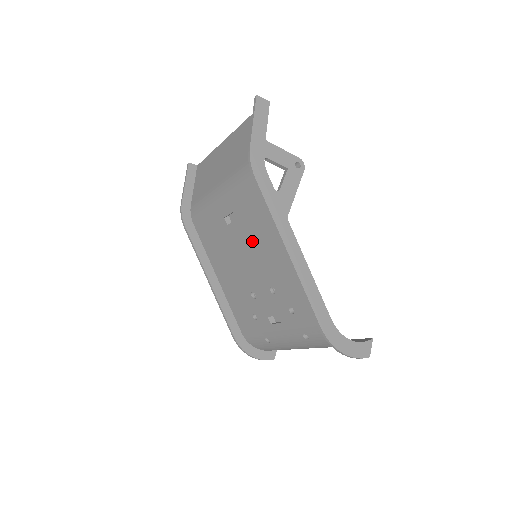
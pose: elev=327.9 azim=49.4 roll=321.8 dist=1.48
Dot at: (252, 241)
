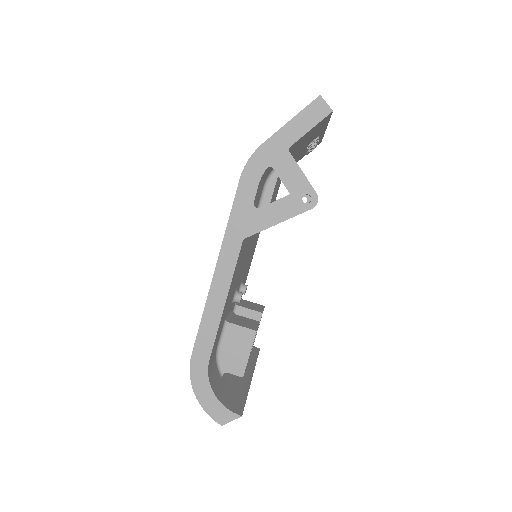
Dot at: occluded
